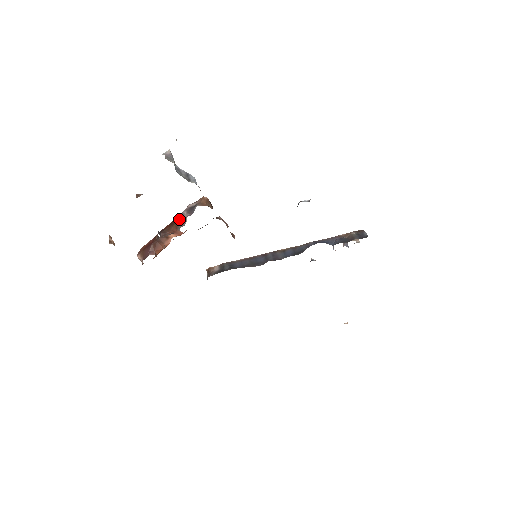
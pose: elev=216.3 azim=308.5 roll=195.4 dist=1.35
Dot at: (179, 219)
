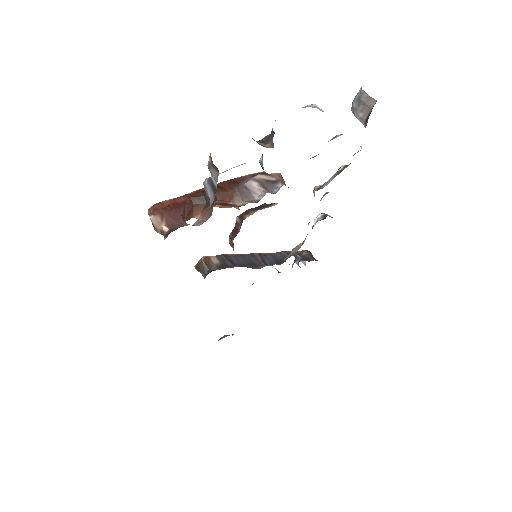
Dot at: (240, 188)
